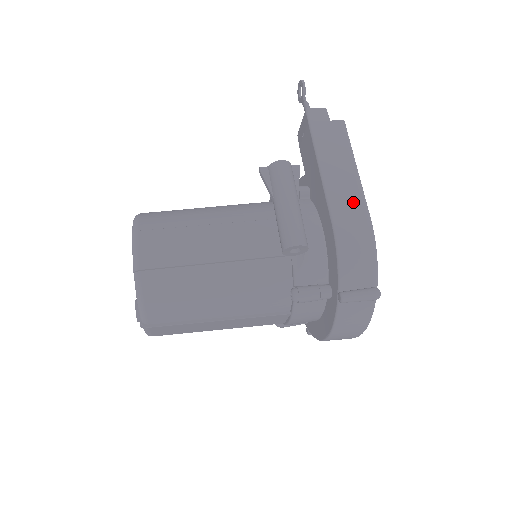
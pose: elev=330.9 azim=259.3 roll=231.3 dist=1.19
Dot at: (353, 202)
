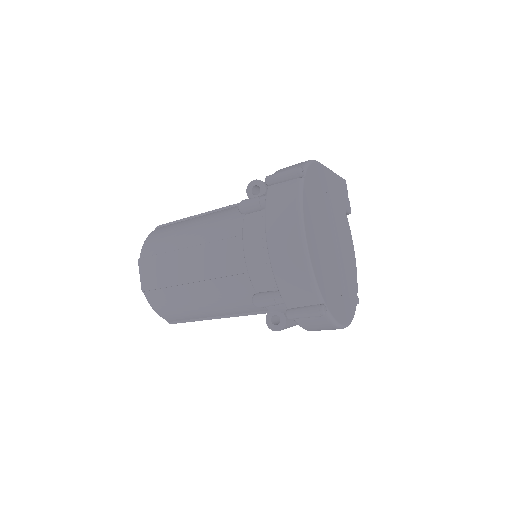
Dot at: occluded
